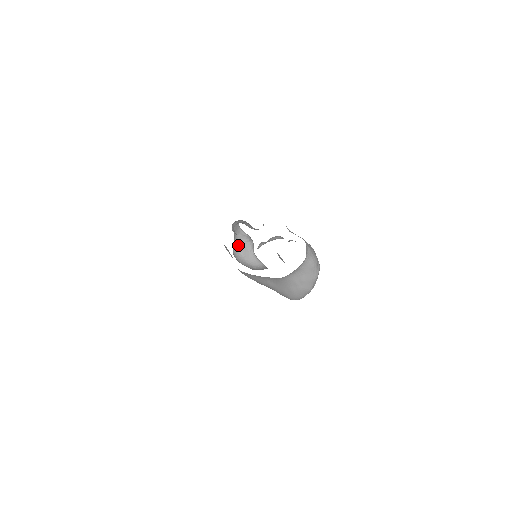
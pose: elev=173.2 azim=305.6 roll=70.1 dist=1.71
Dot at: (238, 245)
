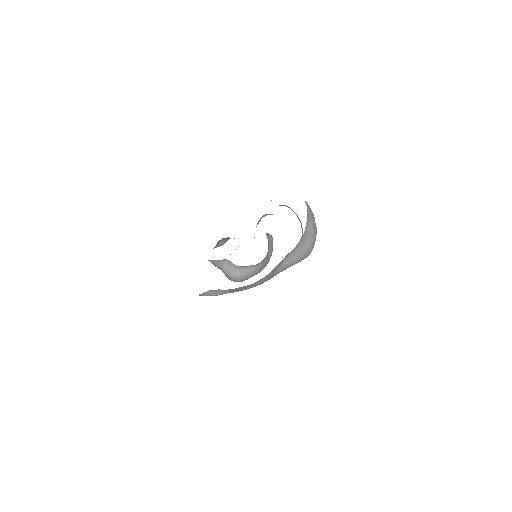
Dot at: occluded
